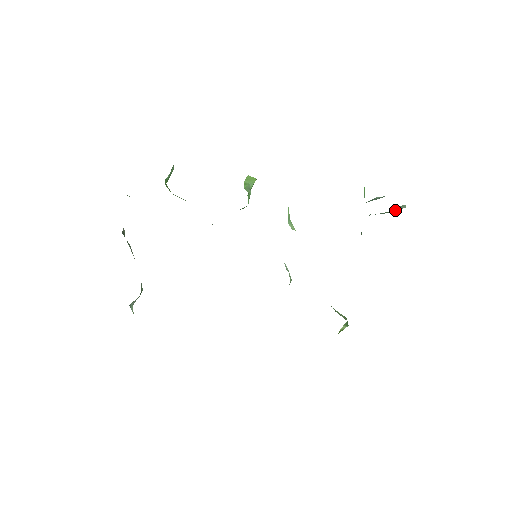
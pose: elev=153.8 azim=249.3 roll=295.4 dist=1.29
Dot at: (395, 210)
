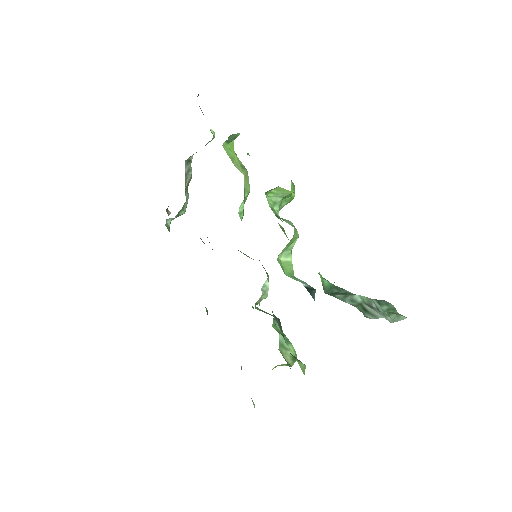
Dot at: (390, 315)
